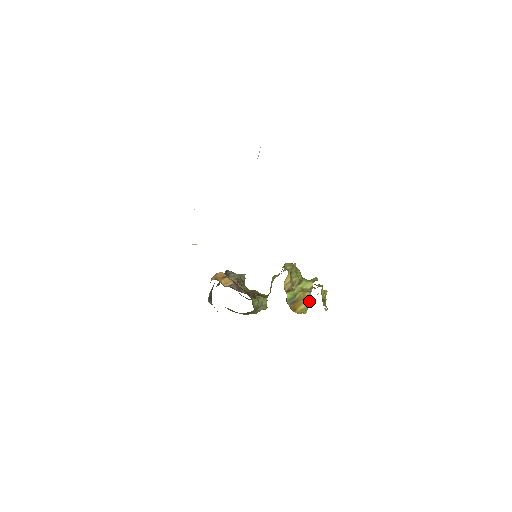
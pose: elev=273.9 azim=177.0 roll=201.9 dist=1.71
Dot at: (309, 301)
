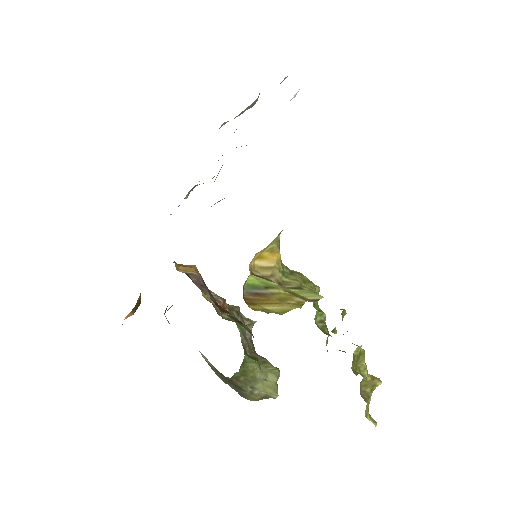
Dot at: (293, 308)
